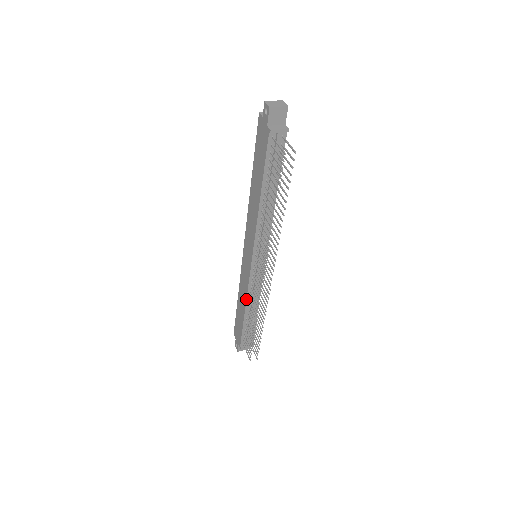
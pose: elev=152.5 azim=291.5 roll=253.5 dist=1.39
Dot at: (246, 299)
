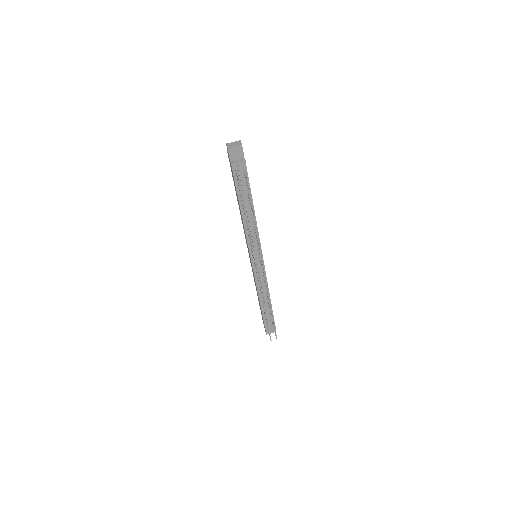
Dot at: (257, 290)
